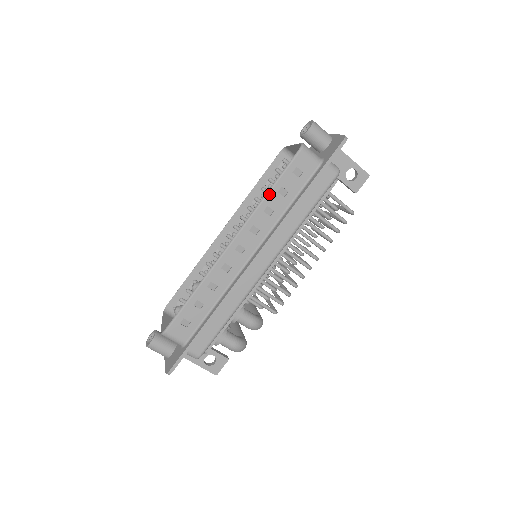
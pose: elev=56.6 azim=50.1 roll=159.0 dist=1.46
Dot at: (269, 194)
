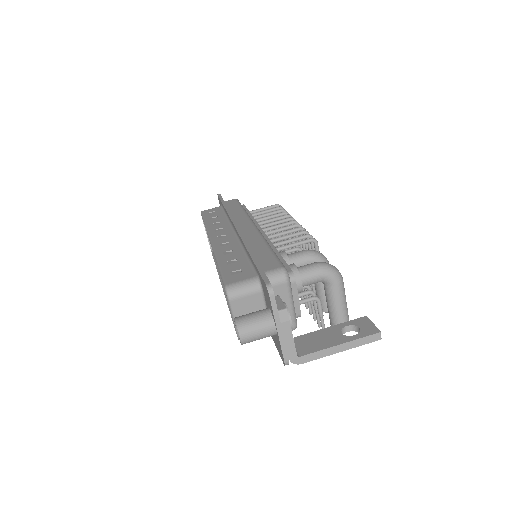
Dot at: (206, 223)
